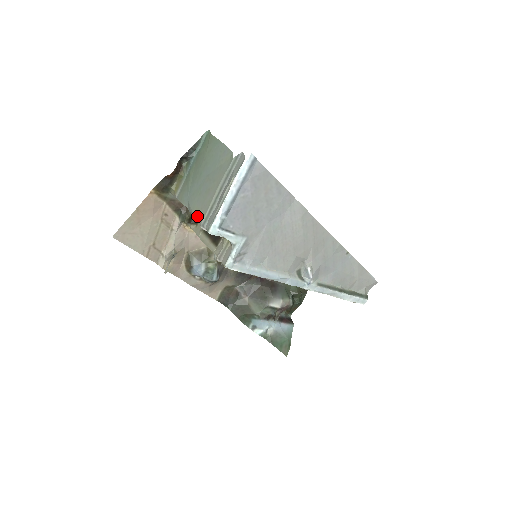
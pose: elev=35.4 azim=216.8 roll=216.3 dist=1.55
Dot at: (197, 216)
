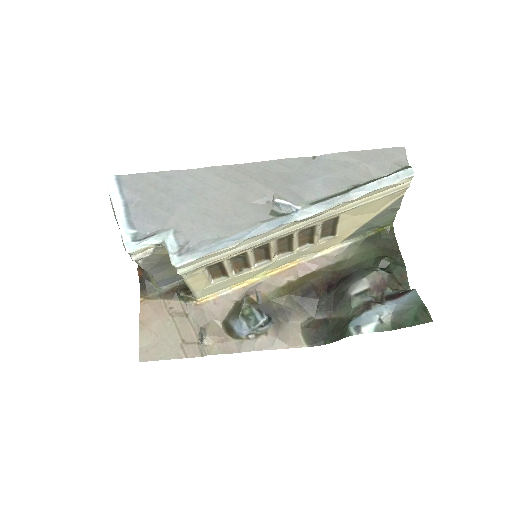
Dot at: (135, 261)
